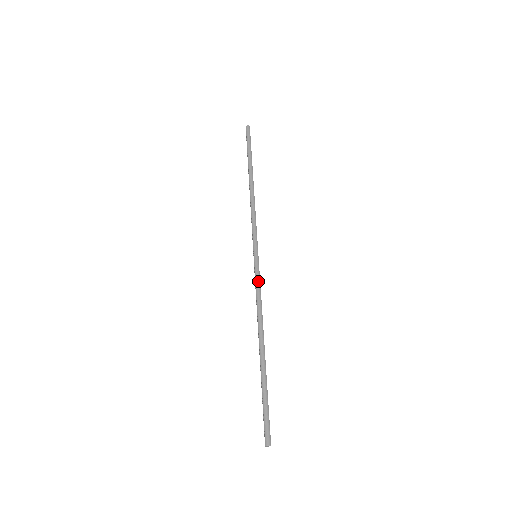
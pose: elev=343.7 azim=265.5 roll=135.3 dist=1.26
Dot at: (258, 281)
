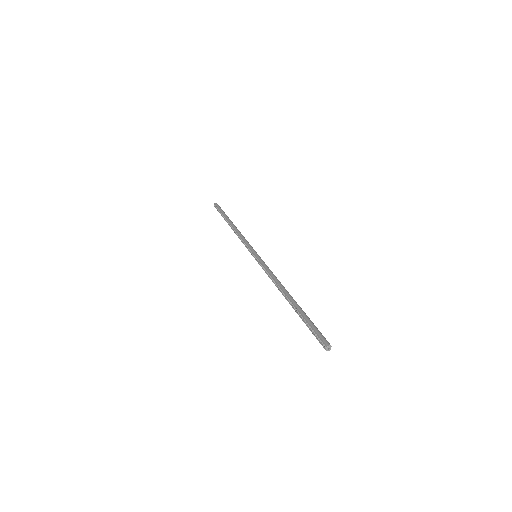
Dot at: (266, 265)
